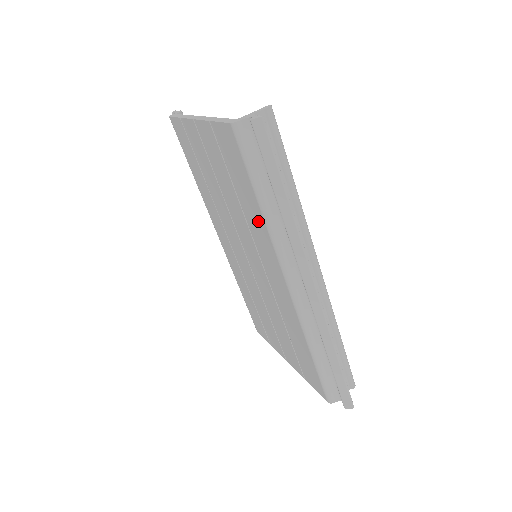
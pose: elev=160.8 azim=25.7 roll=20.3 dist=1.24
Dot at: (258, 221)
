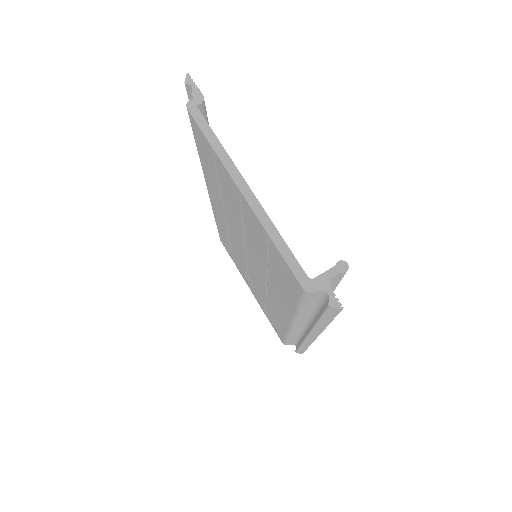
Dot at: (286, 300)
